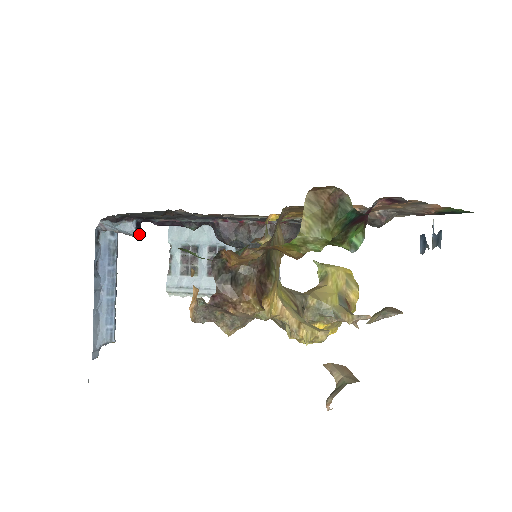
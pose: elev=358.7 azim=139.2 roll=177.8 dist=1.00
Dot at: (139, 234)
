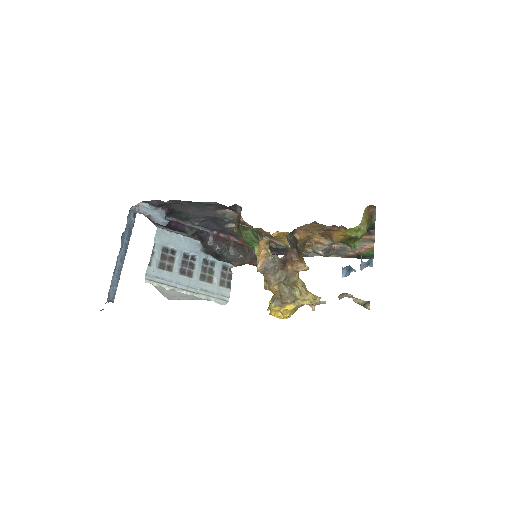
Dot at: (167, 221)
